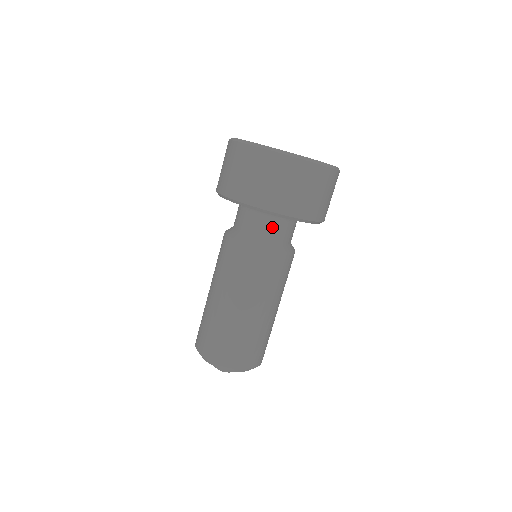
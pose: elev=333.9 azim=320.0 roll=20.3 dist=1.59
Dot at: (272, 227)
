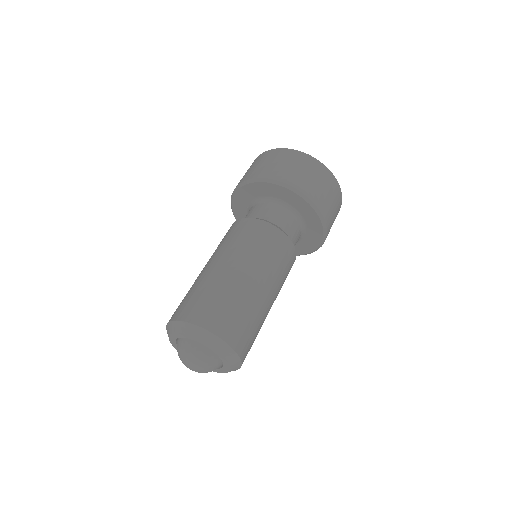
Dot at: (293, 226)
